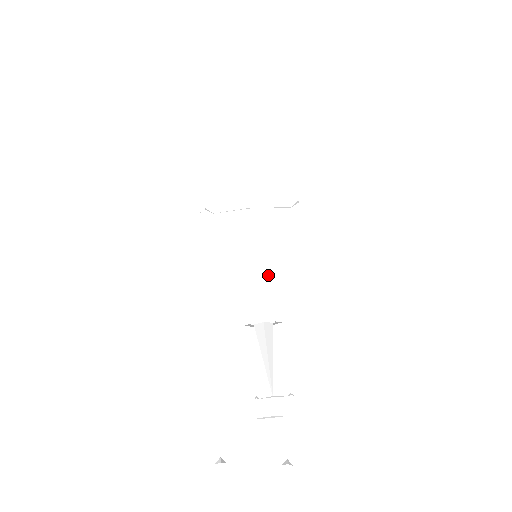
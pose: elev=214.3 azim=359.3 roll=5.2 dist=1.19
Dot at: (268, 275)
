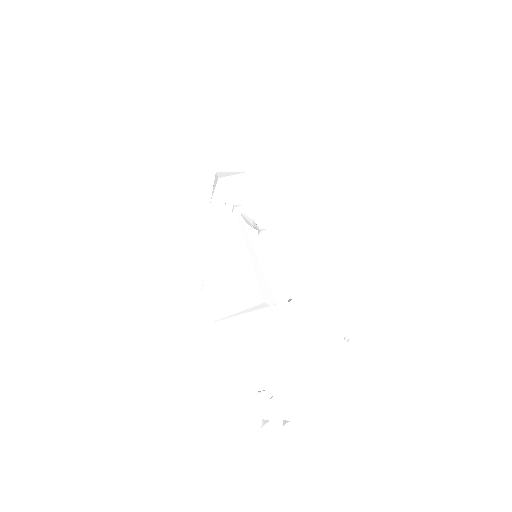
Dot at: occluded
